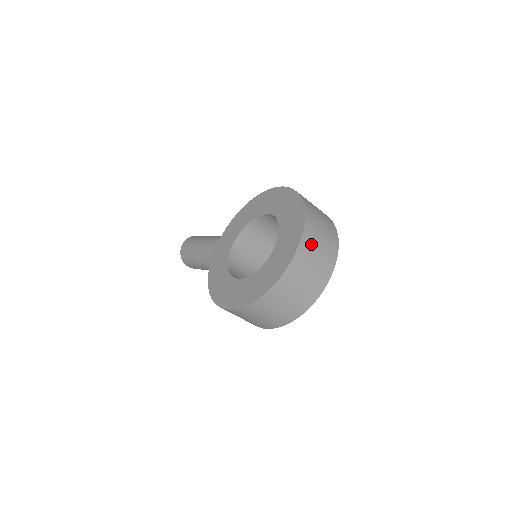
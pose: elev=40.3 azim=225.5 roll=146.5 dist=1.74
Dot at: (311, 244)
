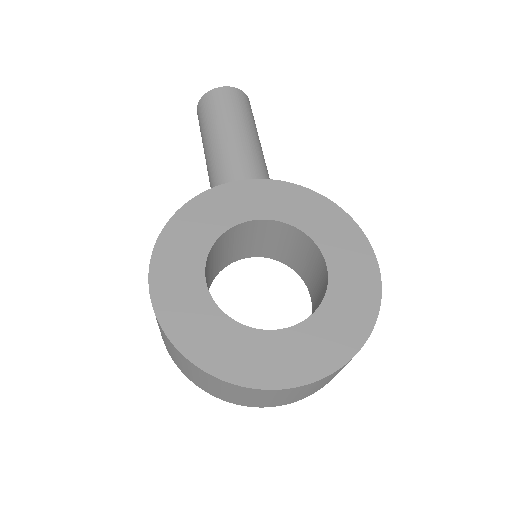
Dot at: (307, 388)
